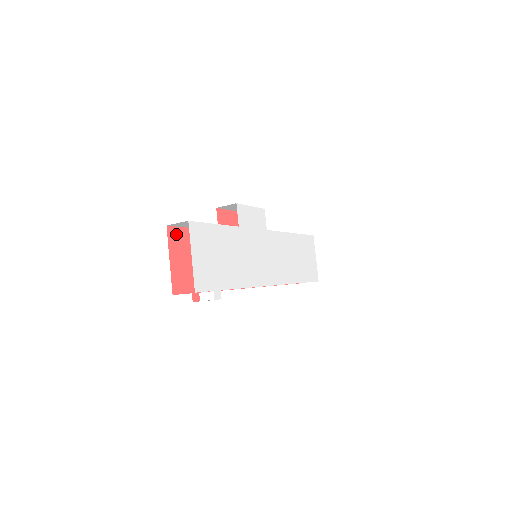
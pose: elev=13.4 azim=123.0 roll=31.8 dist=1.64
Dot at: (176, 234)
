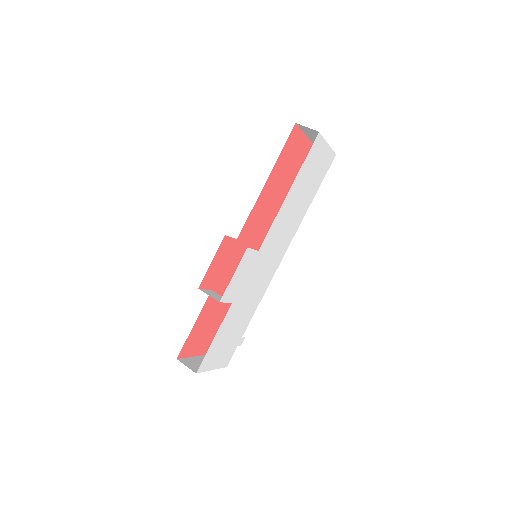
Dot at: (186, 348)
